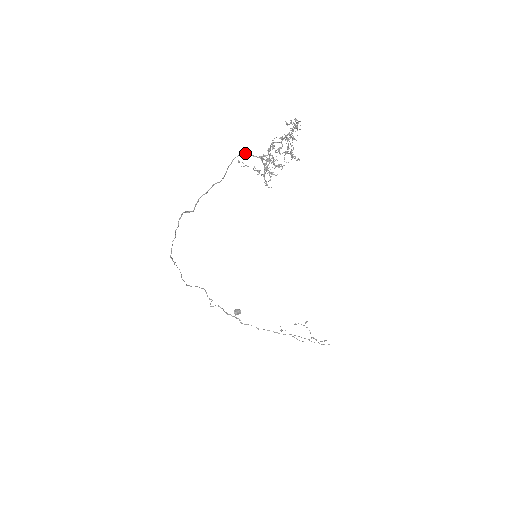
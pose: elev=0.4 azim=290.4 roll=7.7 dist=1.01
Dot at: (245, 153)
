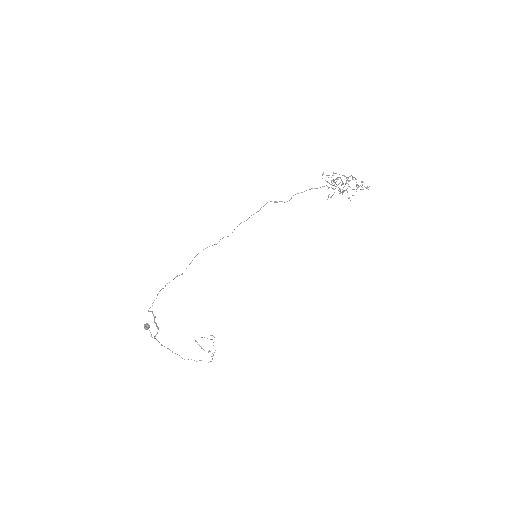
Dot at: occluded
